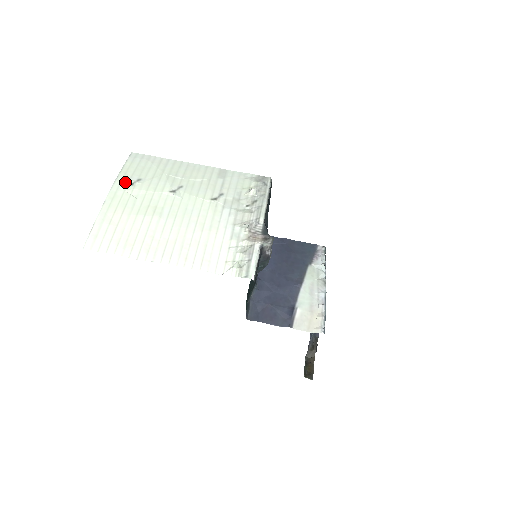
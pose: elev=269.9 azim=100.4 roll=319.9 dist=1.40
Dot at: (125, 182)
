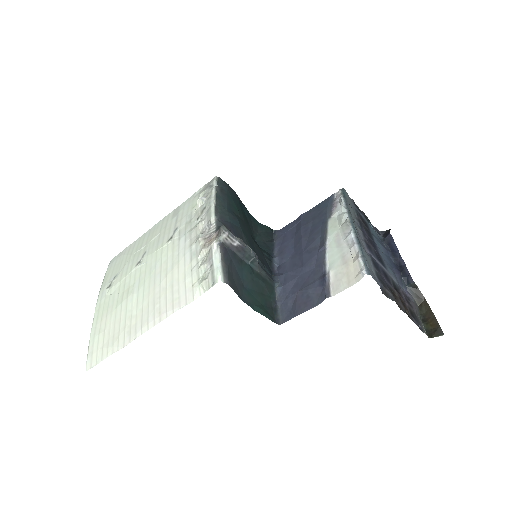
Dot at: (105, 288)
